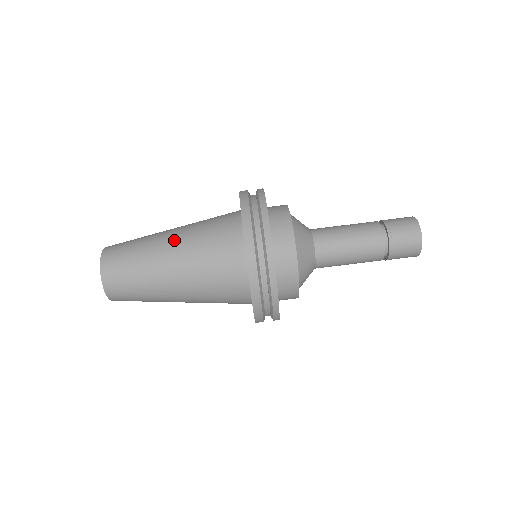
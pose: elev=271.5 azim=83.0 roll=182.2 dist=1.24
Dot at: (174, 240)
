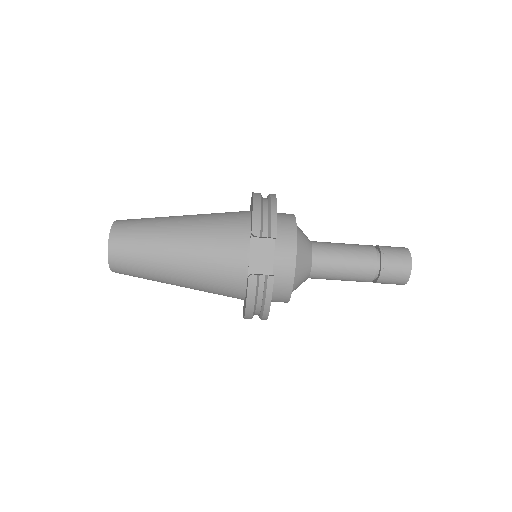
Dot at: (181, 280)
